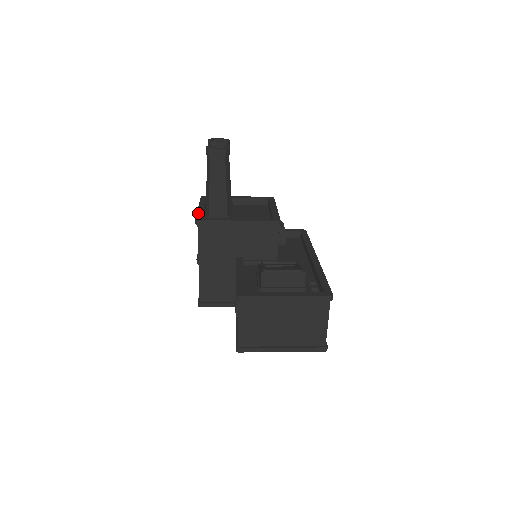
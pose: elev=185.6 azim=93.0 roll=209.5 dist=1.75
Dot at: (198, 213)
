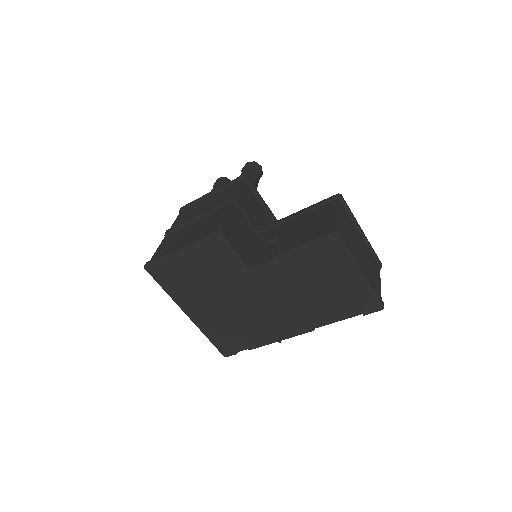
Dot at: occluded
